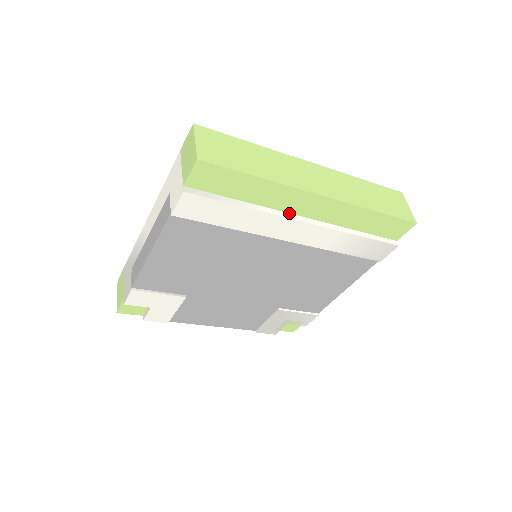
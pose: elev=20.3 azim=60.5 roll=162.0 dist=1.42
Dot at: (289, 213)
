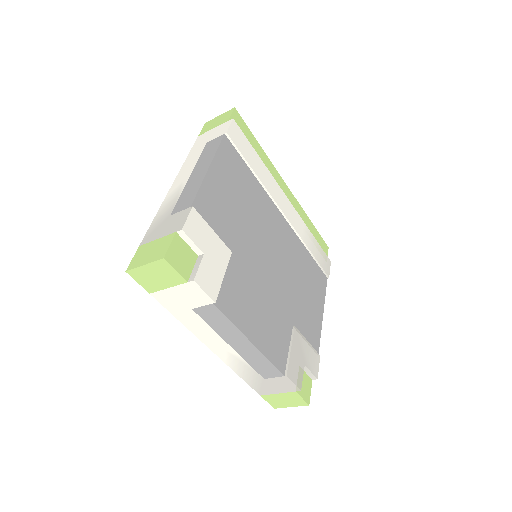
Dot at: occluded
